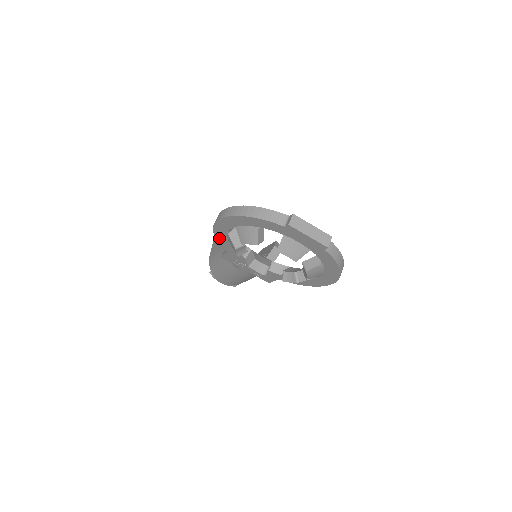
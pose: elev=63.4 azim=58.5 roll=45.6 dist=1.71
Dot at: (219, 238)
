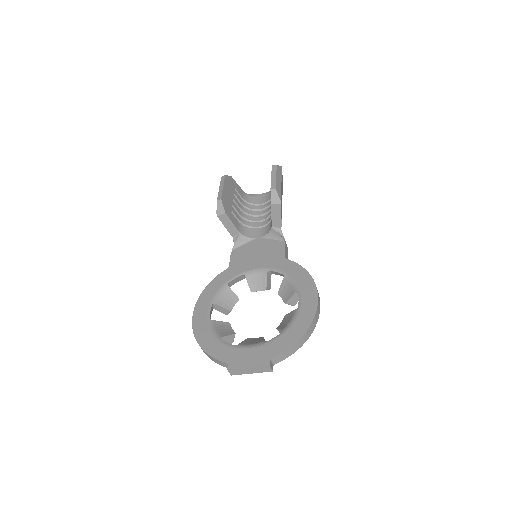
Dot at: occluded
